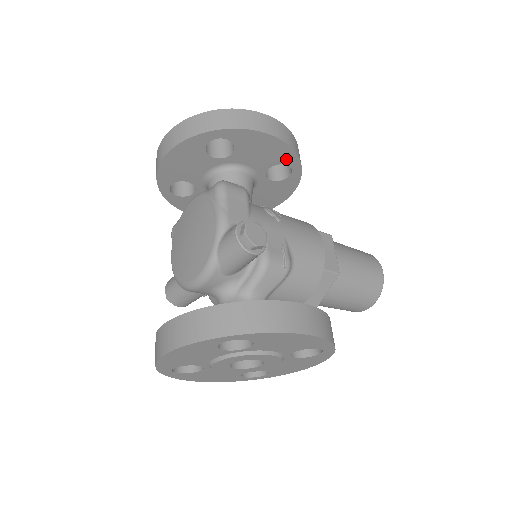
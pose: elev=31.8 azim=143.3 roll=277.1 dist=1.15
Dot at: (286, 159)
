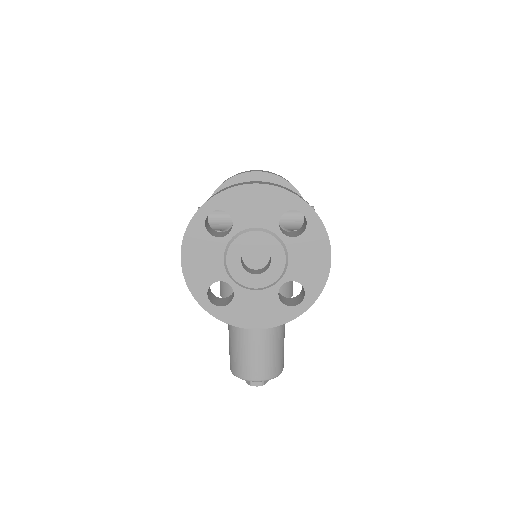
Dot at: occluded
